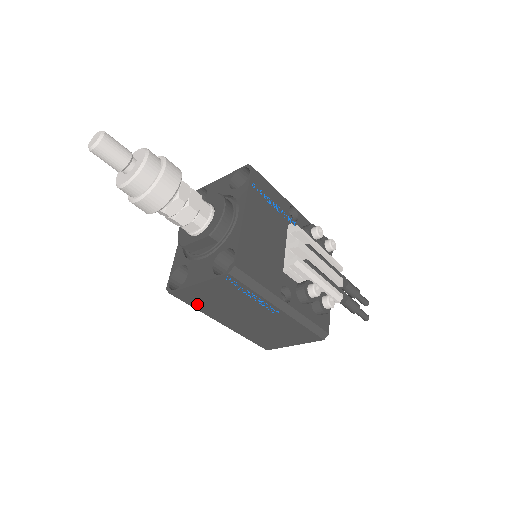
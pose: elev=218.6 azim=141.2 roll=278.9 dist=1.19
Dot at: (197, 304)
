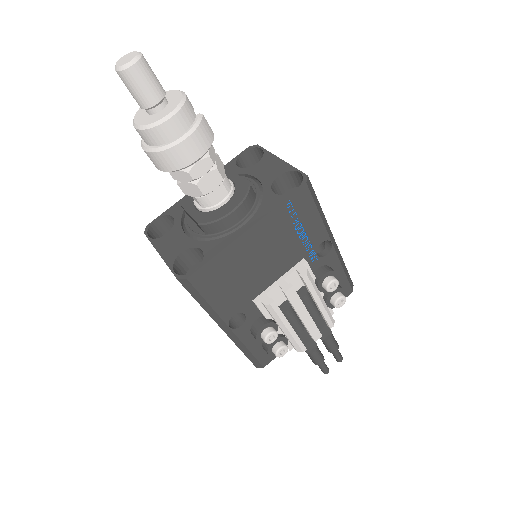
Dot at: occluded
